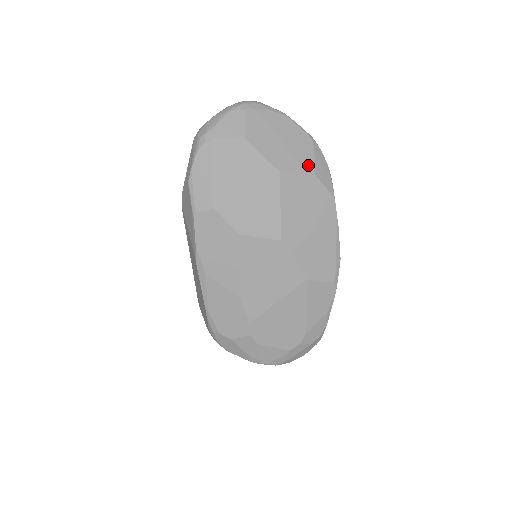
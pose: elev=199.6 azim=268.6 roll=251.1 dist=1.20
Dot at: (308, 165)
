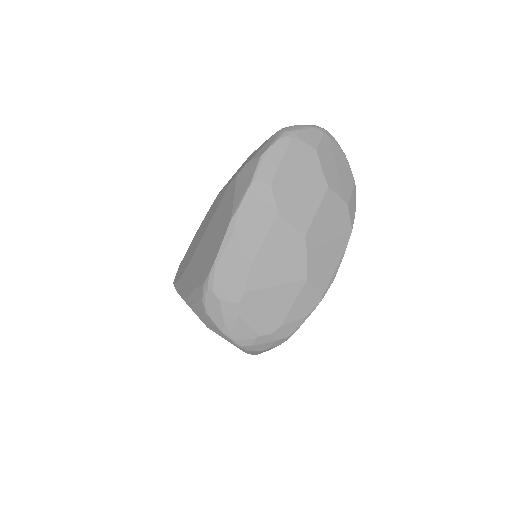
Dot at: (346, 196)
